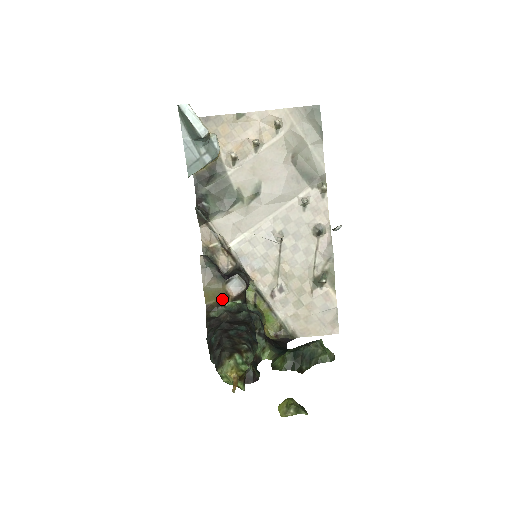
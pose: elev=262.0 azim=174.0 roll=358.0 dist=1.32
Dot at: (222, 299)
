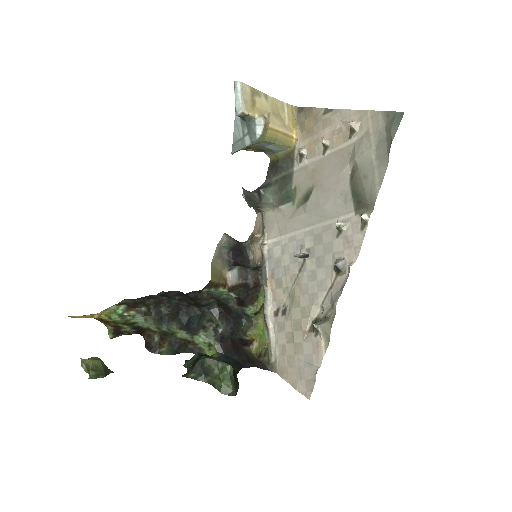
Dot at: (221, 283)
